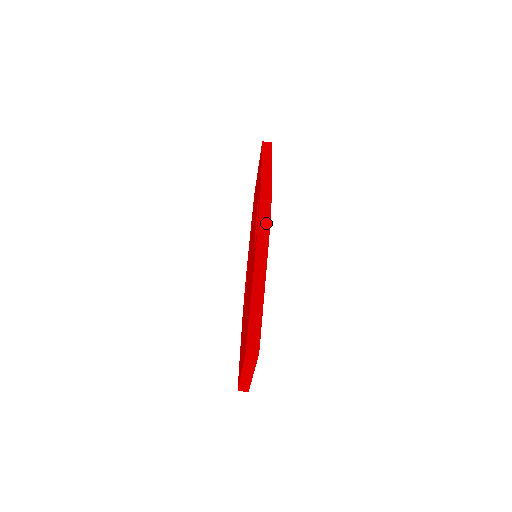
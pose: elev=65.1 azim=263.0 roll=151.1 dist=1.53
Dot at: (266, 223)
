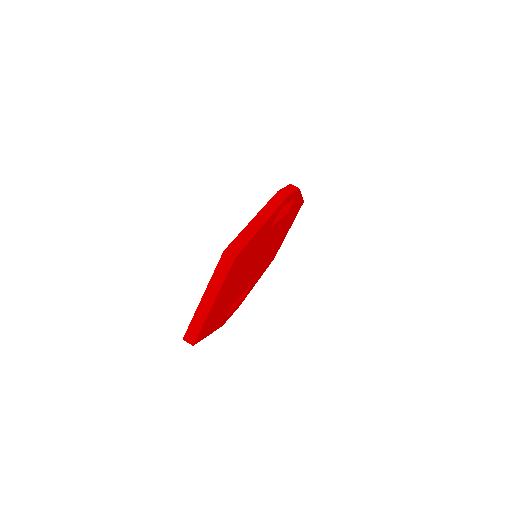
Dot at: (285, 194)
